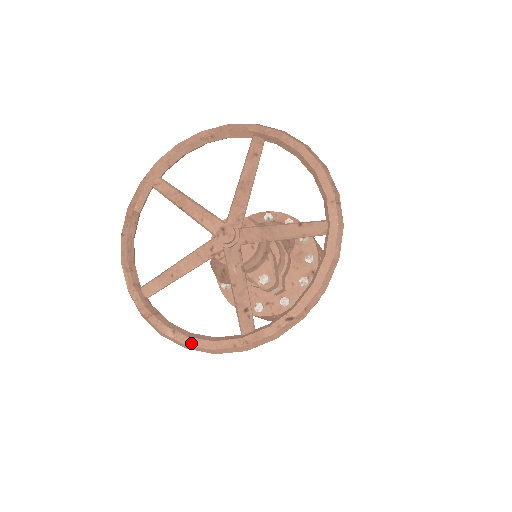
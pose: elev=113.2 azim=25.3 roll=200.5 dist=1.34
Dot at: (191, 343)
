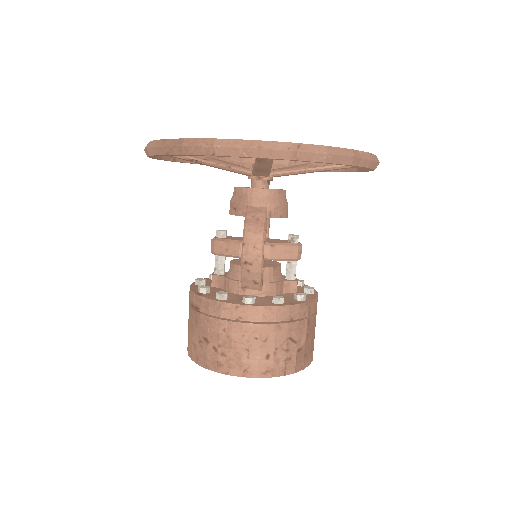
Dot at: (354, 150)
